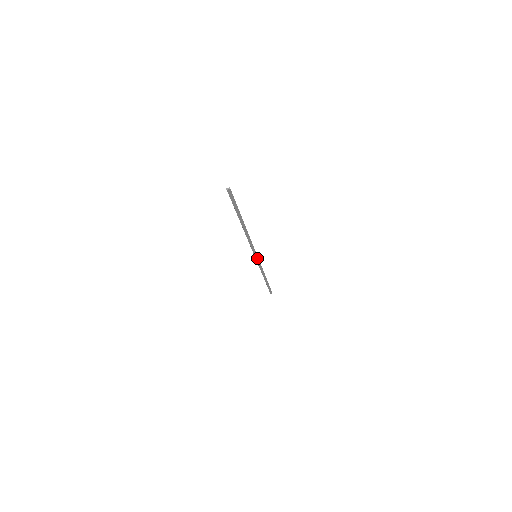
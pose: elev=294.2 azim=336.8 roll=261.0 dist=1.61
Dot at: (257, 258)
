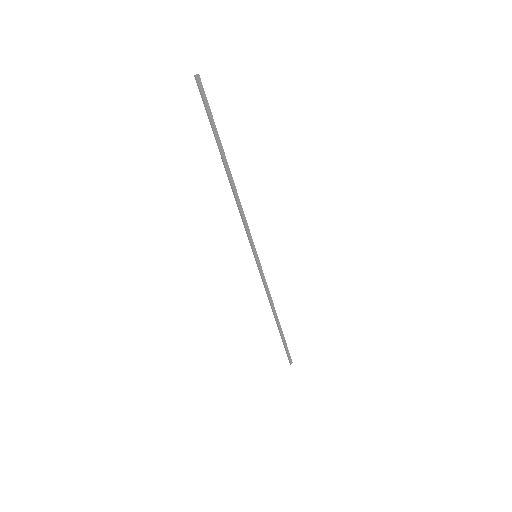
Dot at: (258, 262)
